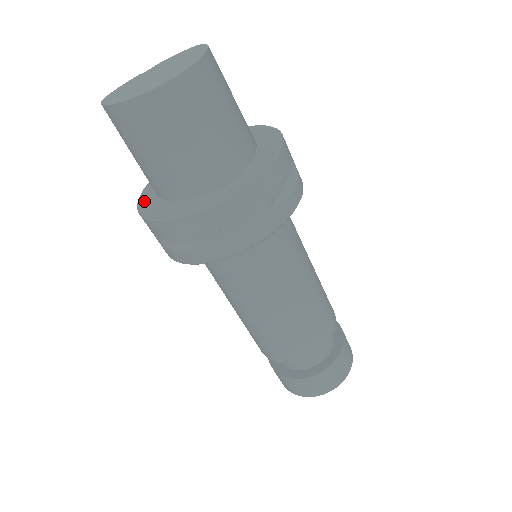
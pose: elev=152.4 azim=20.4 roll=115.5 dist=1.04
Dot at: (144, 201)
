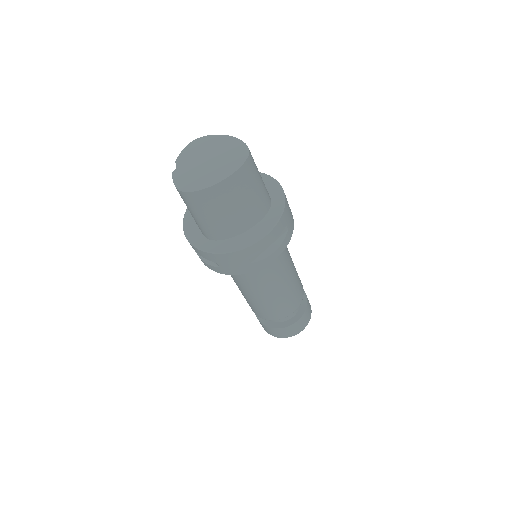
Dot at: (220, 248)
